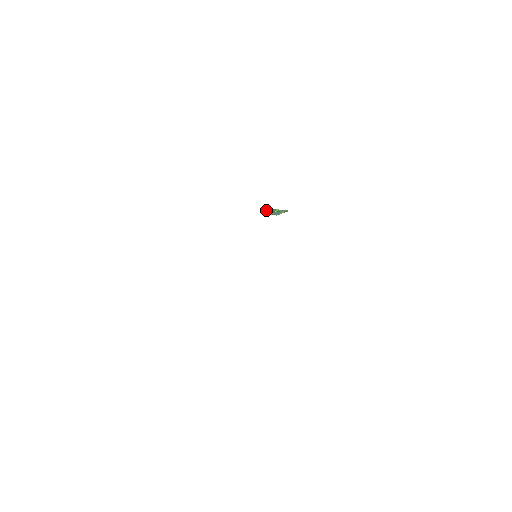
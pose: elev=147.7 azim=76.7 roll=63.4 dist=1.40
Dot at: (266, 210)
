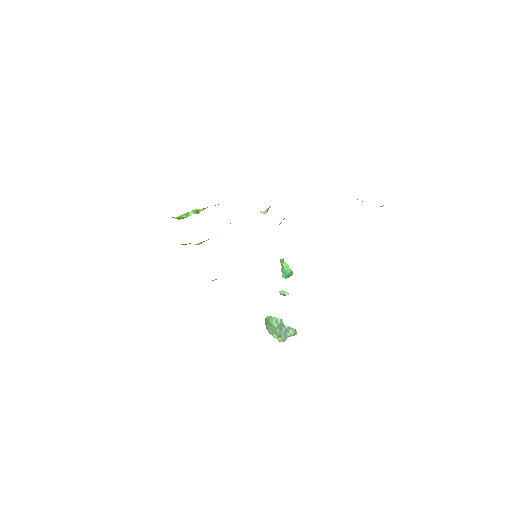
Dot at: (272, 321)
